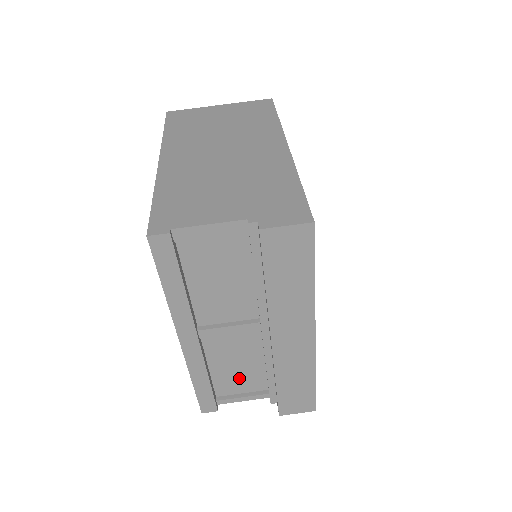
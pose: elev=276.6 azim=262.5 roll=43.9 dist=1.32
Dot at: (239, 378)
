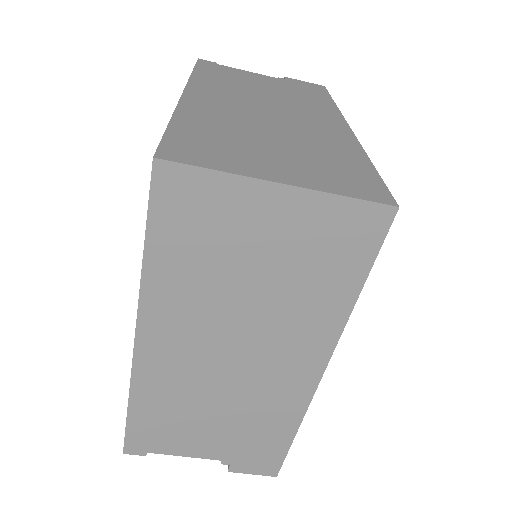
Dot at: occluded
